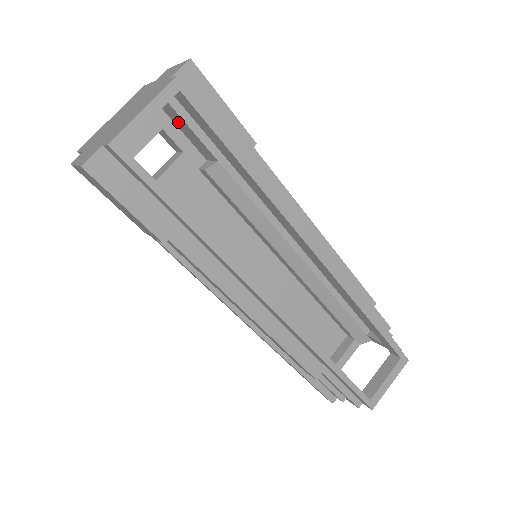
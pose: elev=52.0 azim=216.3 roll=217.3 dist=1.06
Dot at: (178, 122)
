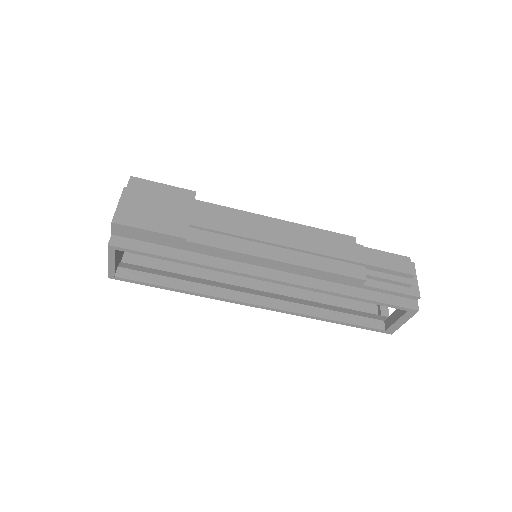
Dot at: occluded
